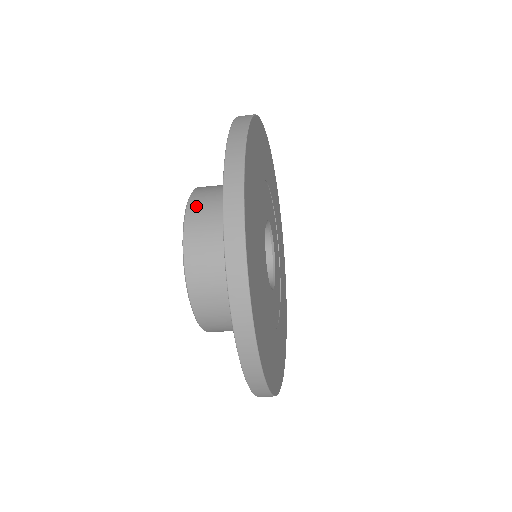
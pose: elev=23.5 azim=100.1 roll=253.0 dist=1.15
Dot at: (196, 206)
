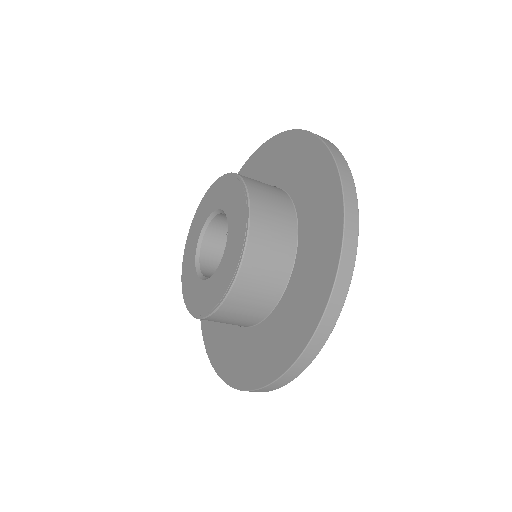
Dot at: (252, 183)
